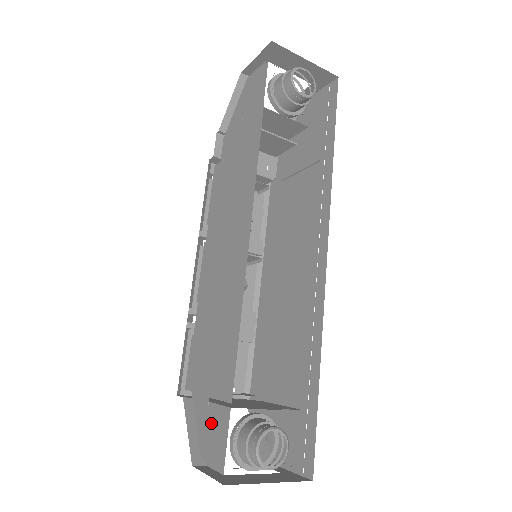
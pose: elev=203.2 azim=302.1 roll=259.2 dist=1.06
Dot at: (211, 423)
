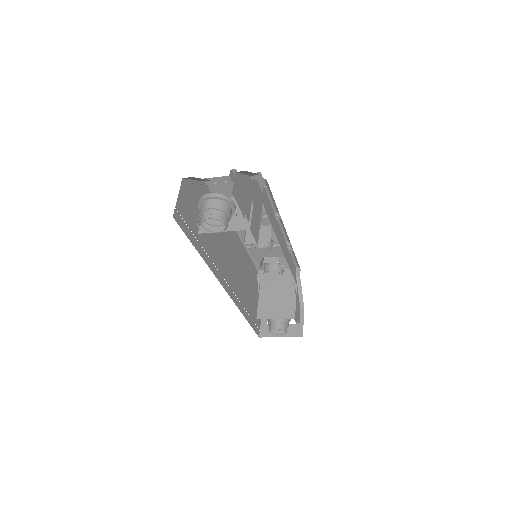
Dot at: occluded
